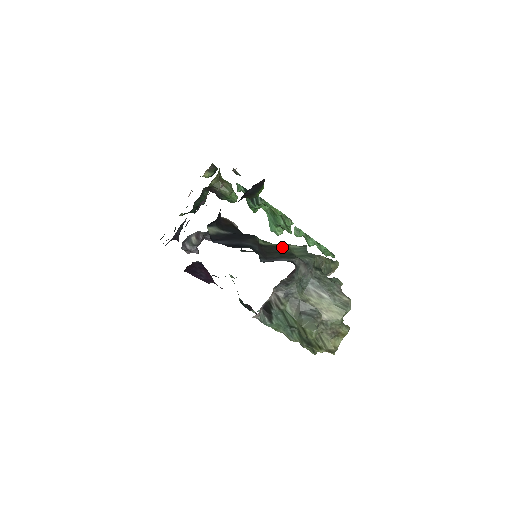
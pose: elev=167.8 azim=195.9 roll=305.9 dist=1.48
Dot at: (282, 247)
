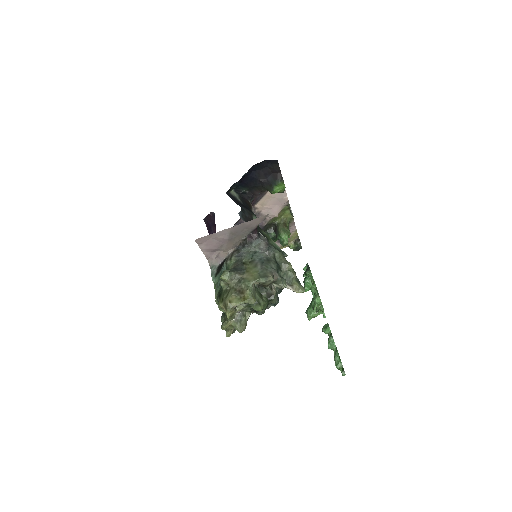
Dot at: (266, 234)
